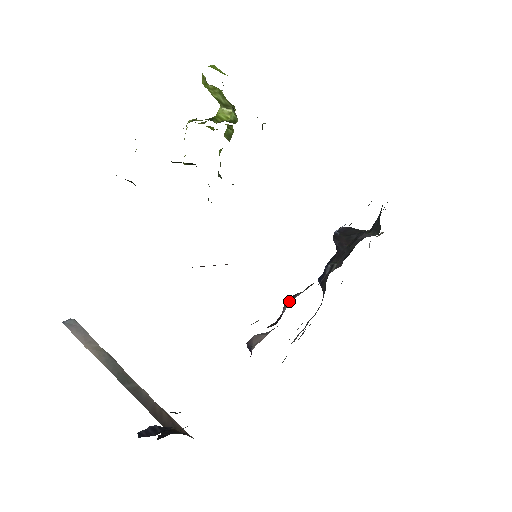
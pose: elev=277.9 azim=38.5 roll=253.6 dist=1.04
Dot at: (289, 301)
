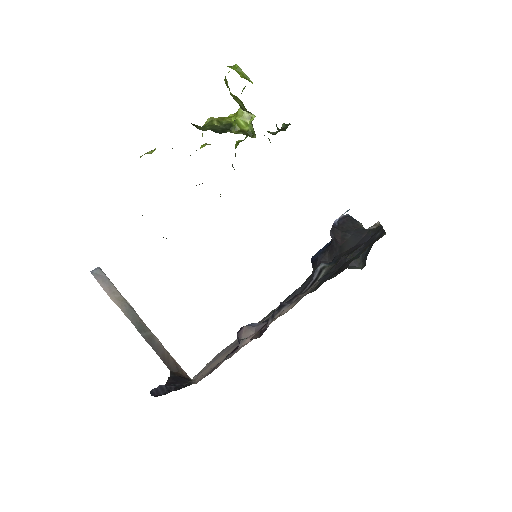
Dot at: (274, 316)
